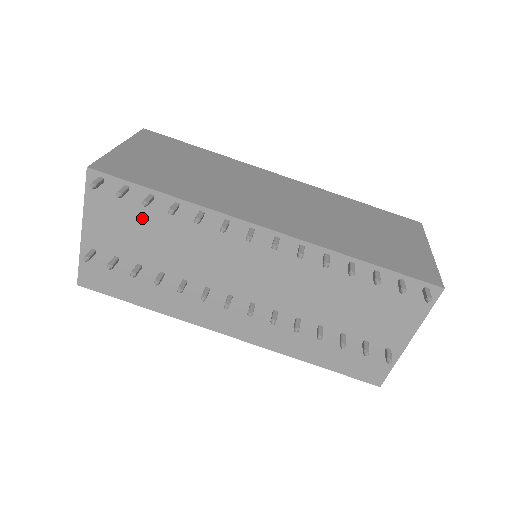
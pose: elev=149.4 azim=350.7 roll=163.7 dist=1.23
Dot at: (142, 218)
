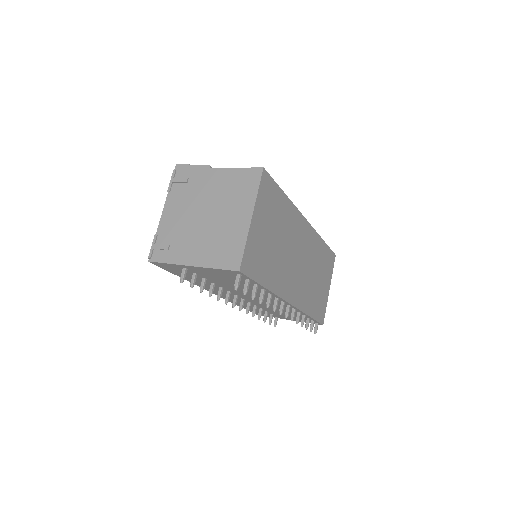
Dot at: occluded
